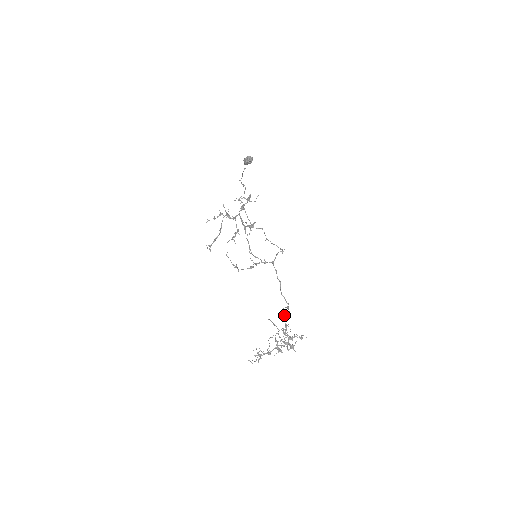
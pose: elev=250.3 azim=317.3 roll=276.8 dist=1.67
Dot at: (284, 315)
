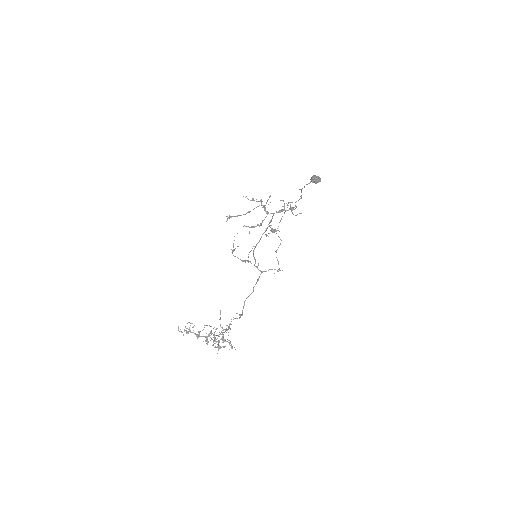
Dot at: occluded
